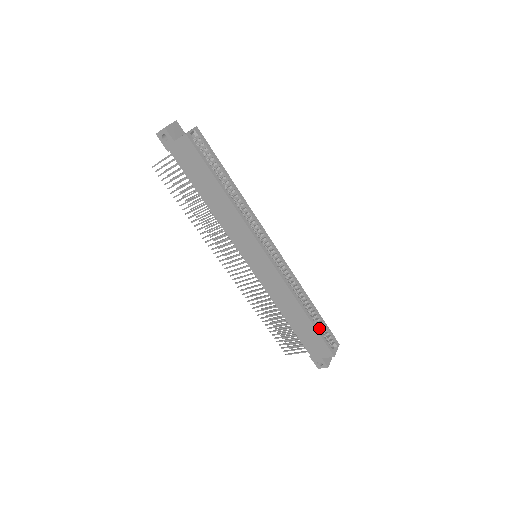
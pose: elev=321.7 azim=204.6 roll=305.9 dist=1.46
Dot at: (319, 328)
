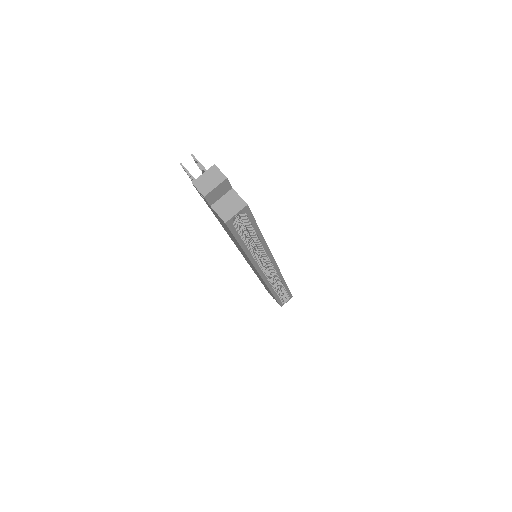
Dot at: (280, 298)
